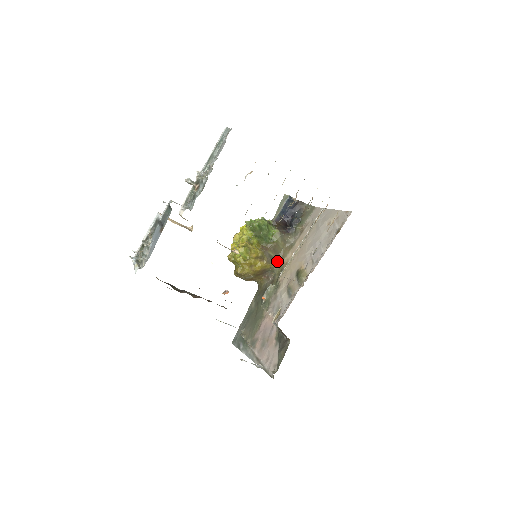
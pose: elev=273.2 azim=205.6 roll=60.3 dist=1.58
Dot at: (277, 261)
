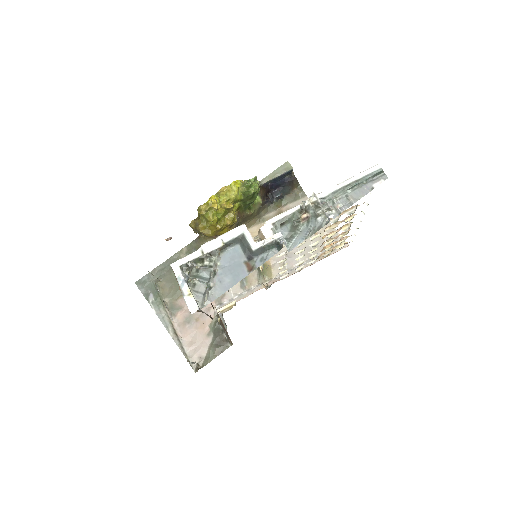
Dot at: occluded
